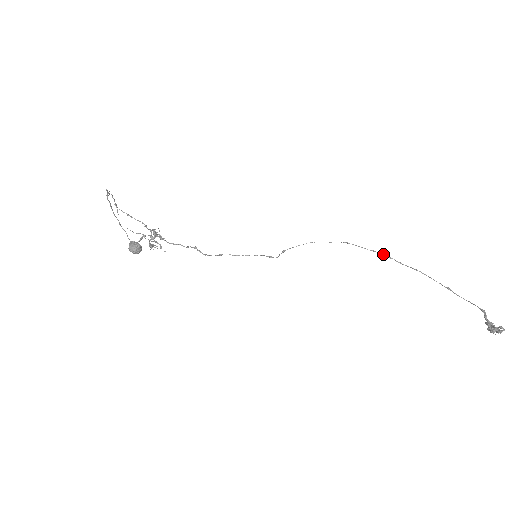
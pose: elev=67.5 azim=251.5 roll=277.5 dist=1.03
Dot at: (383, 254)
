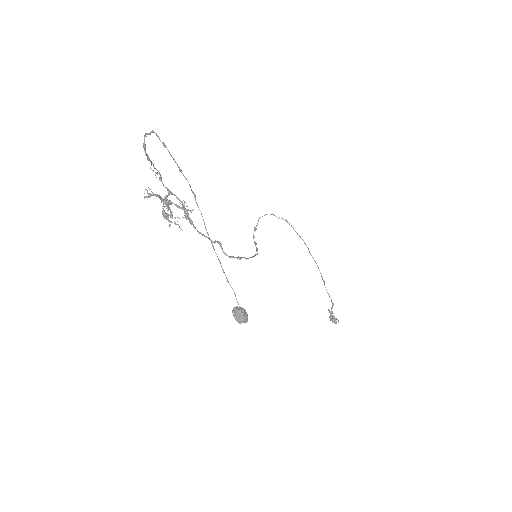
Dot at: (305, 243)
